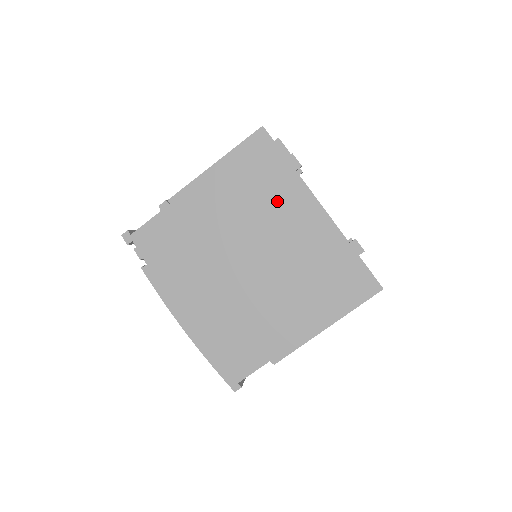
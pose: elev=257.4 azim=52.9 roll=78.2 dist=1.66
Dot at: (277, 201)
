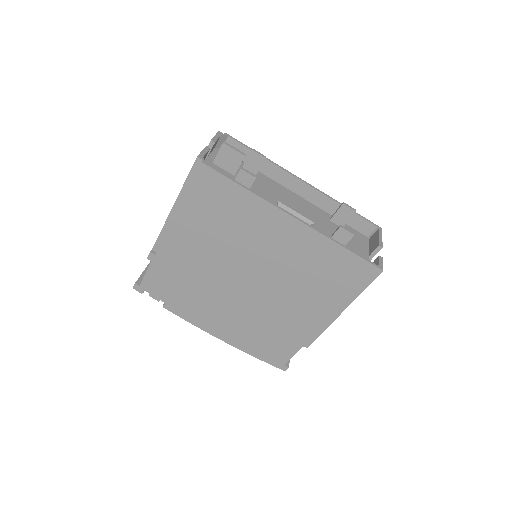
Dot at: (247, 224)
